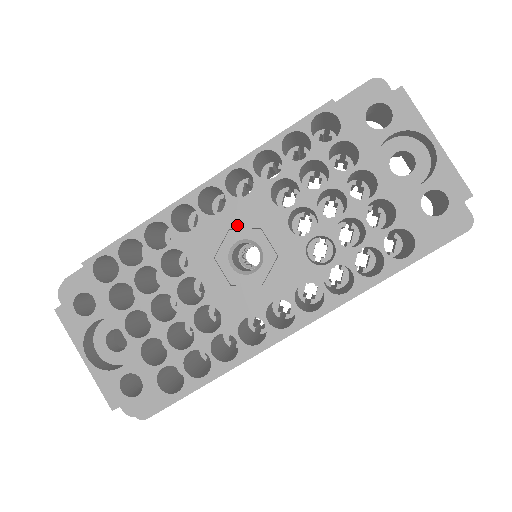
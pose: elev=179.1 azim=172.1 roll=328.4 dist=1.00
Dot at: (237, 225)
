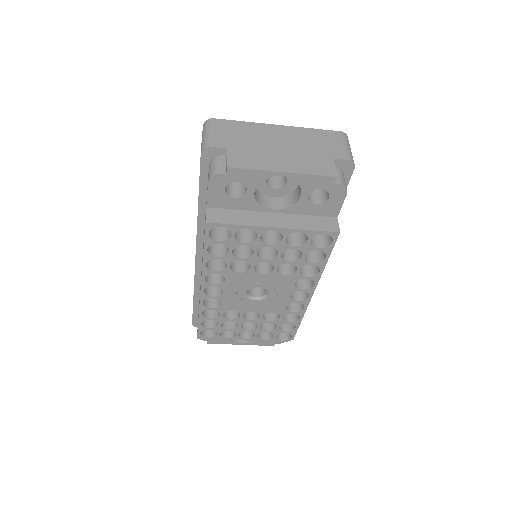
Dot at: (237, 289)
